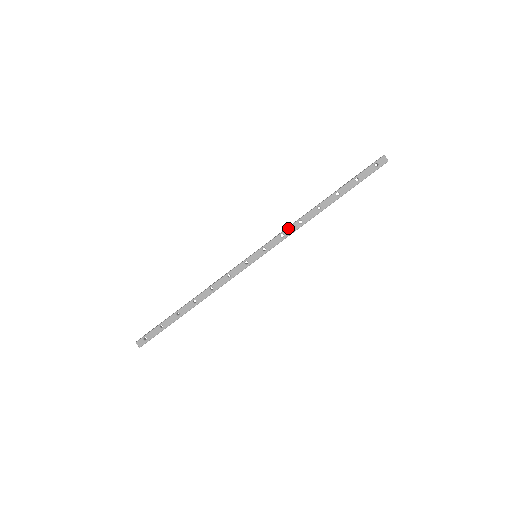
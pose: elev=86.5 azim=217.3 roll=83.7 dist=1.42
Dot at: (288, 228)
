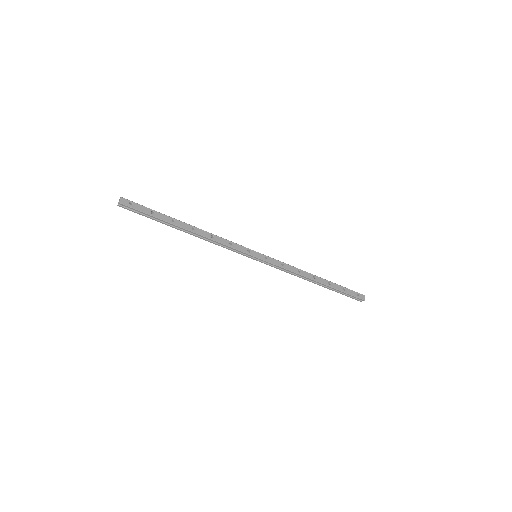
Dot at: (290, 265)
